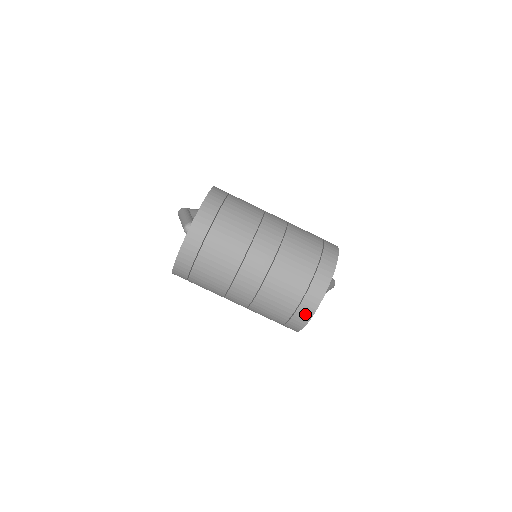
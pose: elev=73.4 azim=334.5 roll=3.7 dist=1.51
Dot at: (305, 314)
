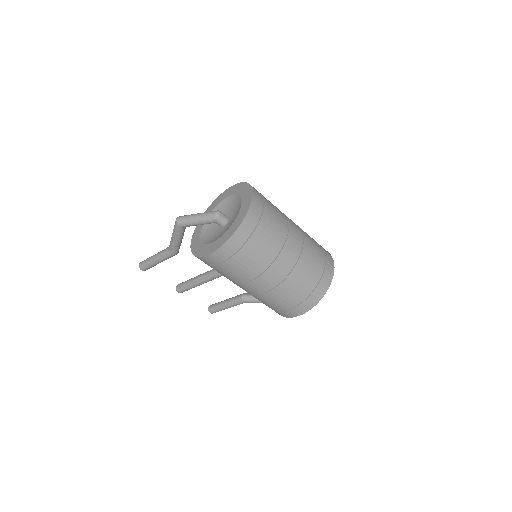
Dot at: (327, 279)
